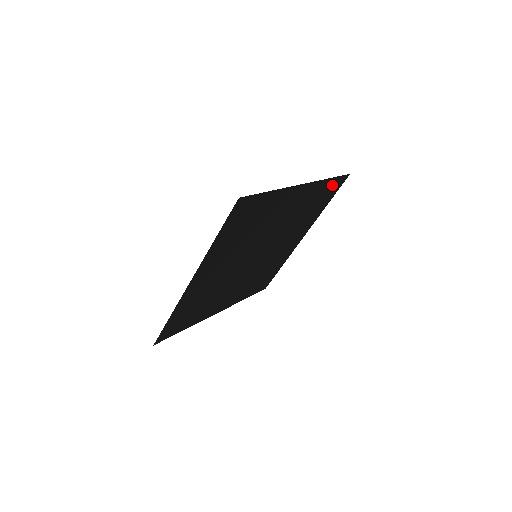
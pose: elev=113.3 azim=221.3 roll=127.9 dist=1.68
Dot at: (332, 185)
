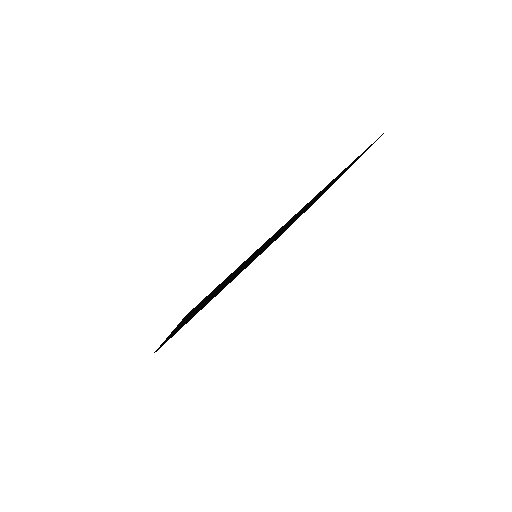
Dot at: (361, 154)
